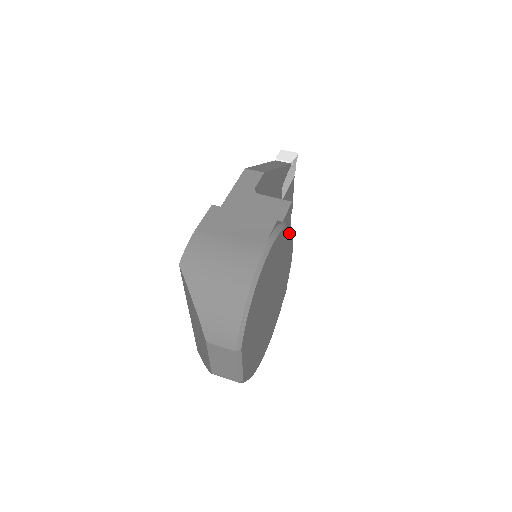
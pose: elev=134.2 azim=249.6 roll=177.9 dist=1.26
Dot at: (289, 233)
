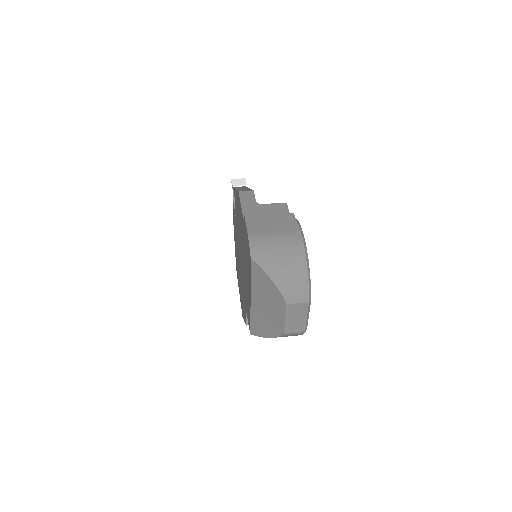
Dot at: occluded
